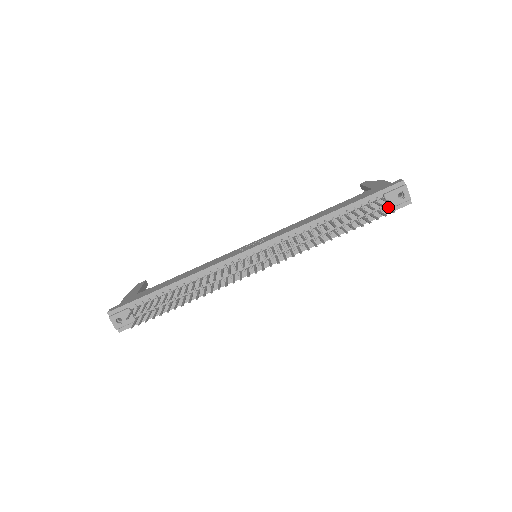
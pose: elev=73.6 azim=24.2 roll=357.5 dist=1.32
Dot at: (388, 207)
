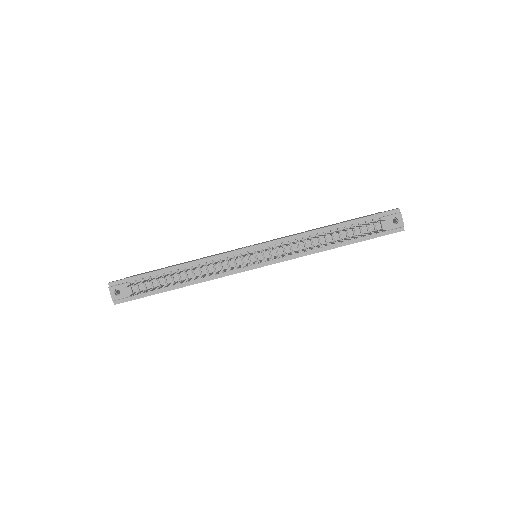
Dot at: occluded
